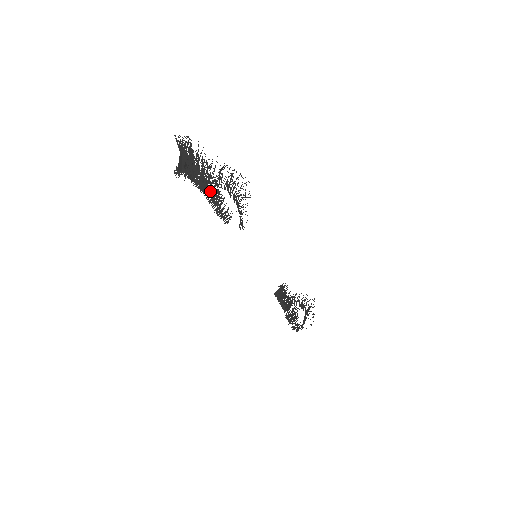
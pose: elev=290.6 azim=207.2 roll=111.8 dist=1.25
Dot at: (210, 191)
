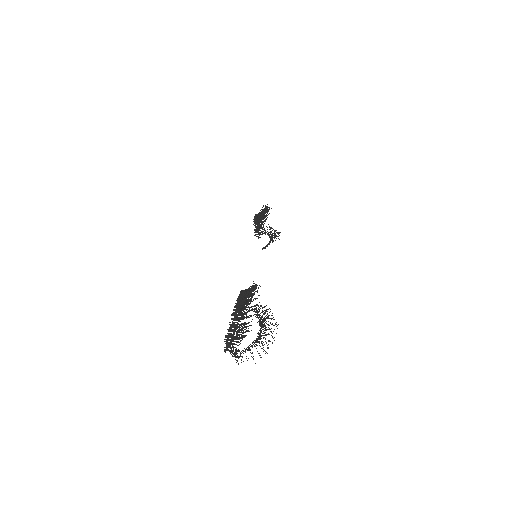
Dot at: occluded
